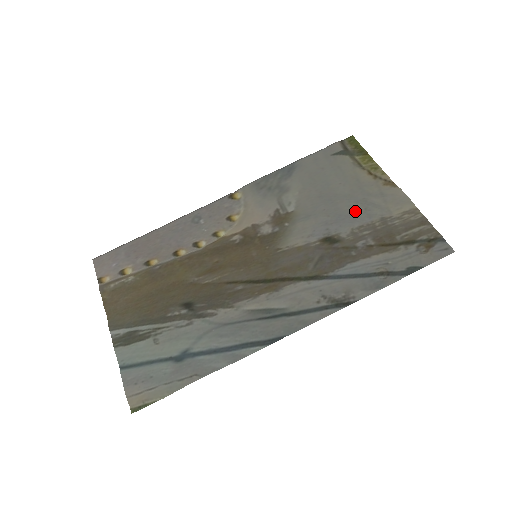
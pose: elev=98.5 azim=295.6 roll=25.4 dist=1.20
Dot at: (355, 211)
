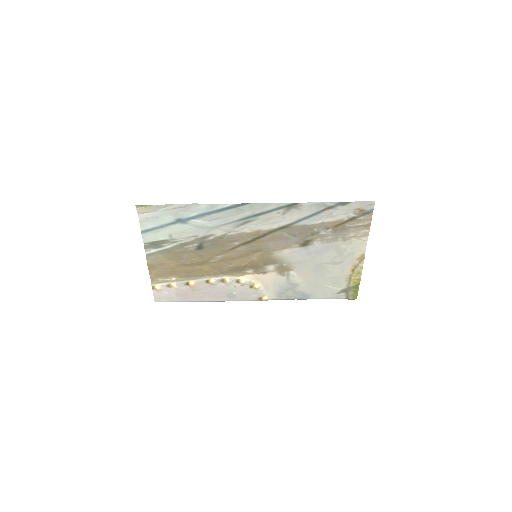
Dot at: (330, 252)
